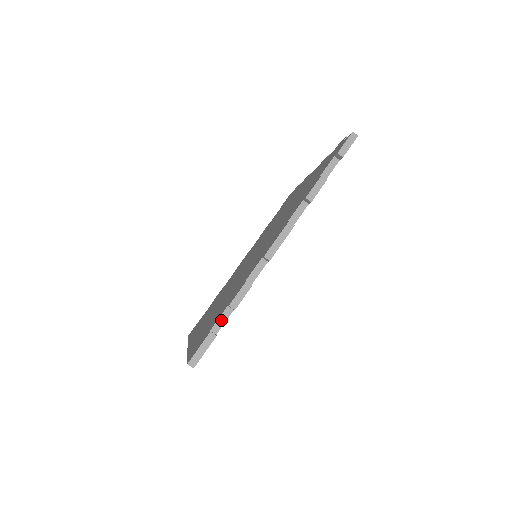
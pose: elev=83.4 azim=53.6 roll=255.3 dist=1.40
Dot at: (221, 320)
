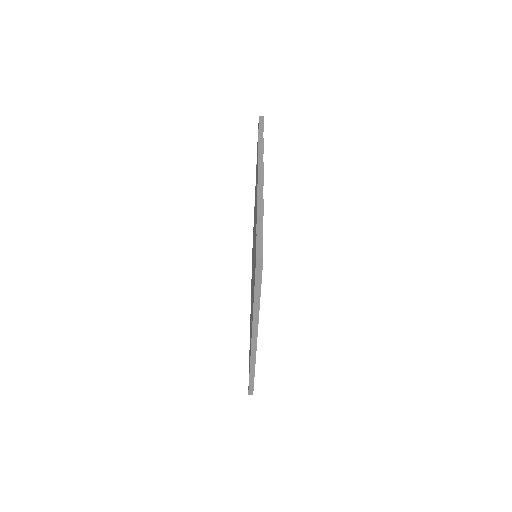
Dot at: (259, 231)
